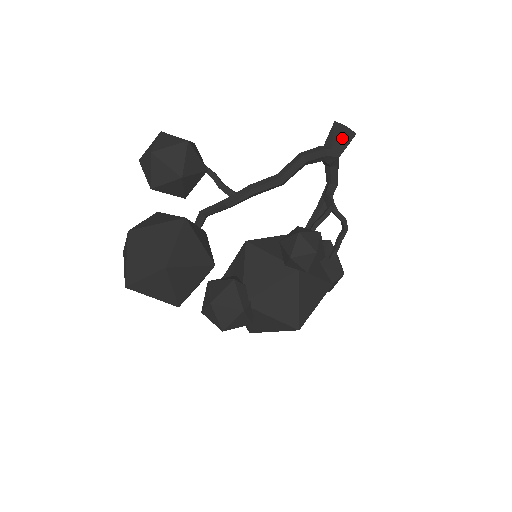
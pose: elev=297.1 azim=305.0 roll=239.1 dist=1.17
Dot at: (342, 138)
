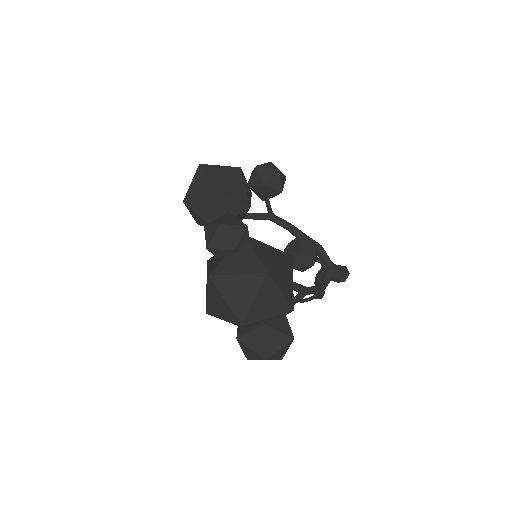
Dot at: (342, 267)
